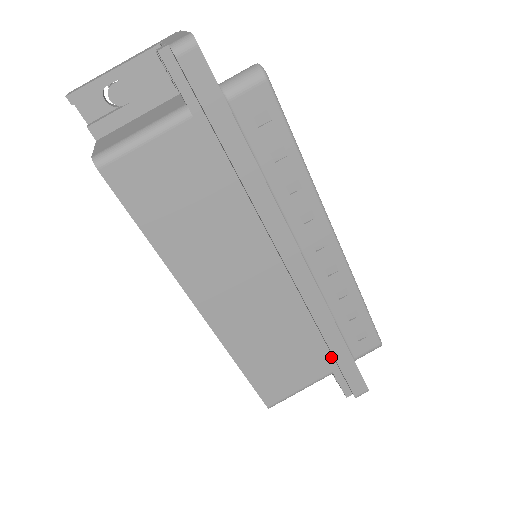
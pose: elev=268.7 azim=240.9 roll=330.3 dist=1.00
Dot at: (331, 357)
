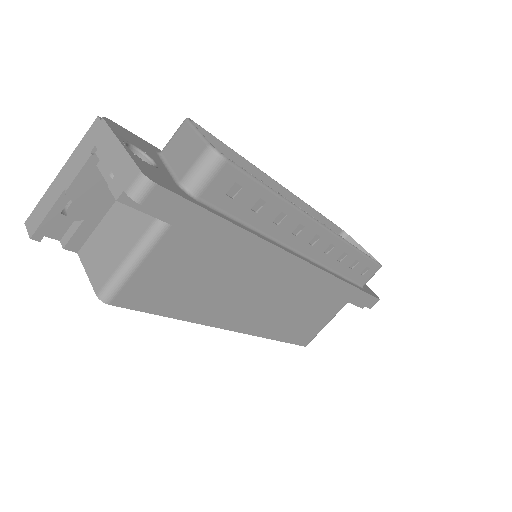
Dot at: occluded
